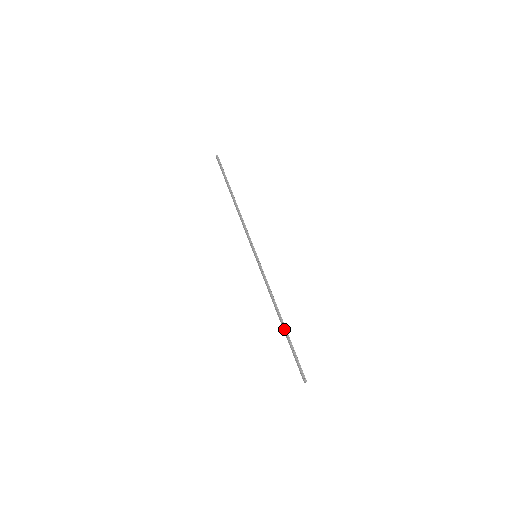
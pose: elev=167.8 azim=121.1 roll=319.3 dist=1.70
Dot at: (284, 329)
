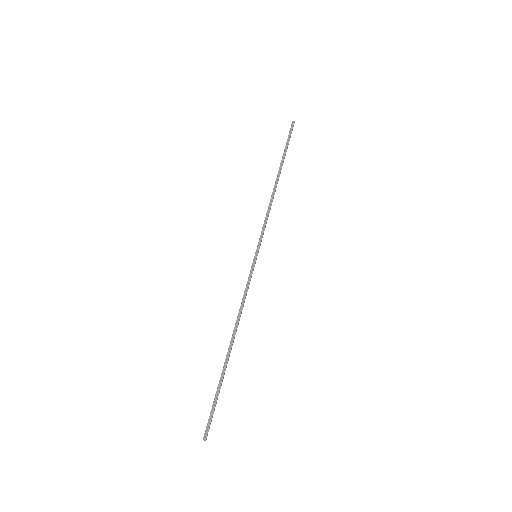
Dot at: (225, 360)
